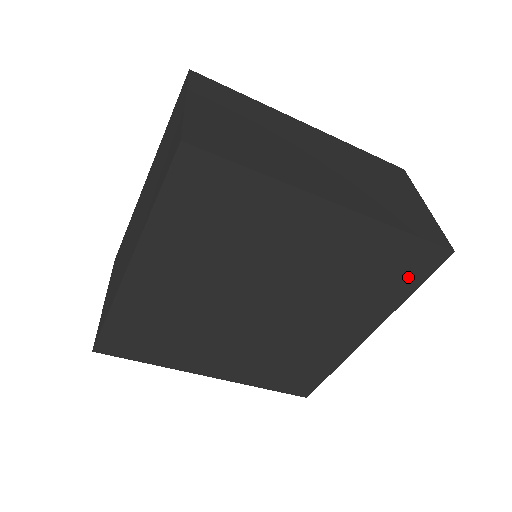
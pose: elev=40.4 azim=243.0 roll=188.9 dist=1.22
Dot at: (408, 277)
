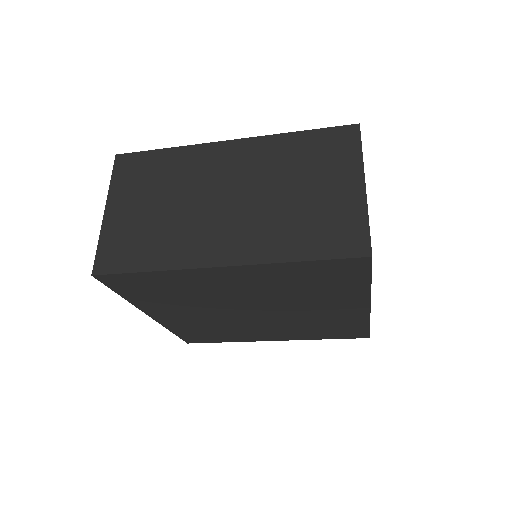
Dot at: (350, 277)
